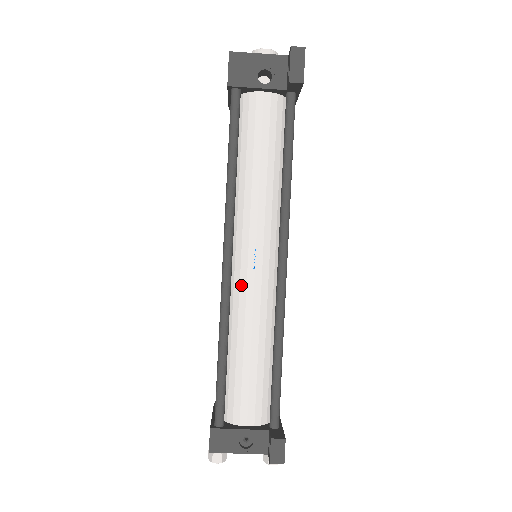
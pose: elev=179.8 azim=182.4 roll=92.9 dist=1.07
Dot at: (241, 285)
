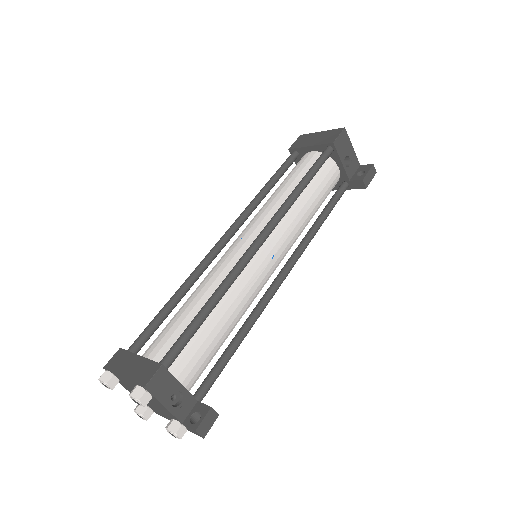
Dot at: (252, 267)
